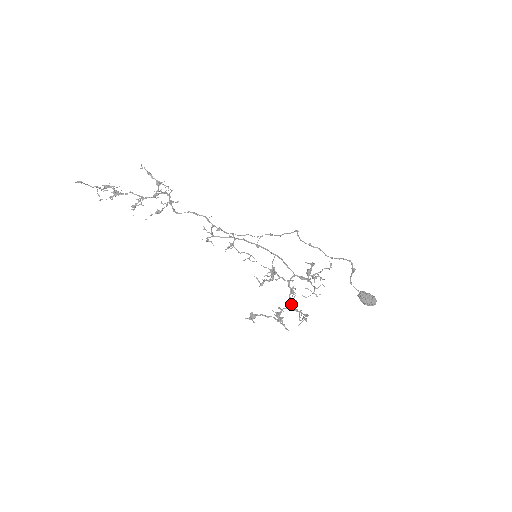
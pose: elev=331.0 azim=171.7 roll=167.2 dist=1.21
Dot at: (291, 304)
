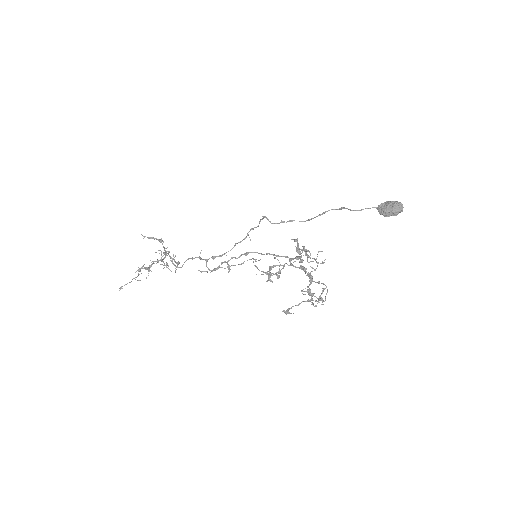
Dot at: (311, 279)
